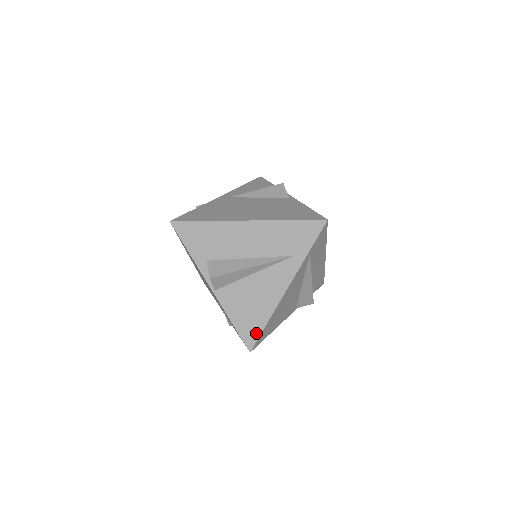
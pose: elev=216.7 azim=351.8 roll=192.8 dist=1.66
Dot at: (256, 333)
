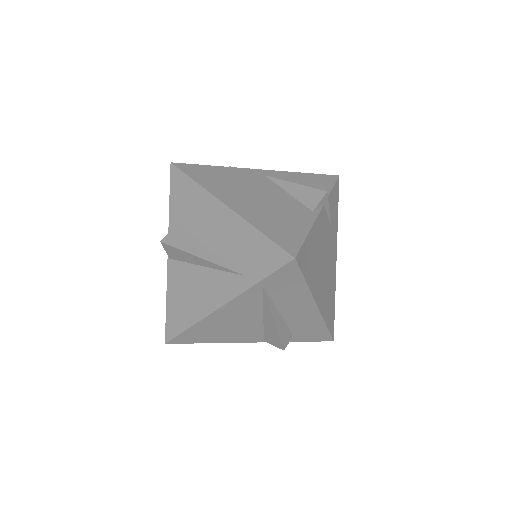
Dot at: (177, 329)
